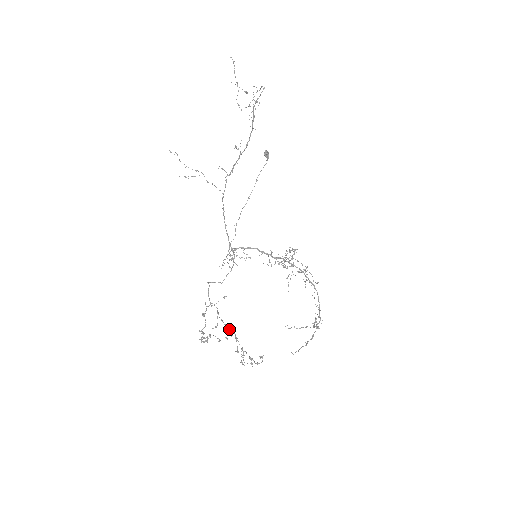
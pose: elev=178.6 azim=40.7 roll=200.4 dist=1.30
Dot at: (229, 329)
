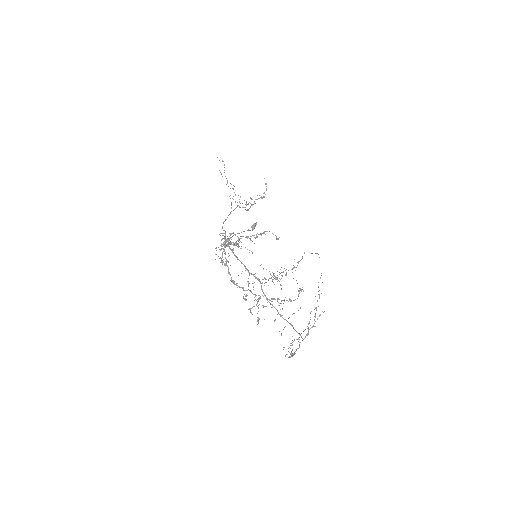
Dot at: occluded
